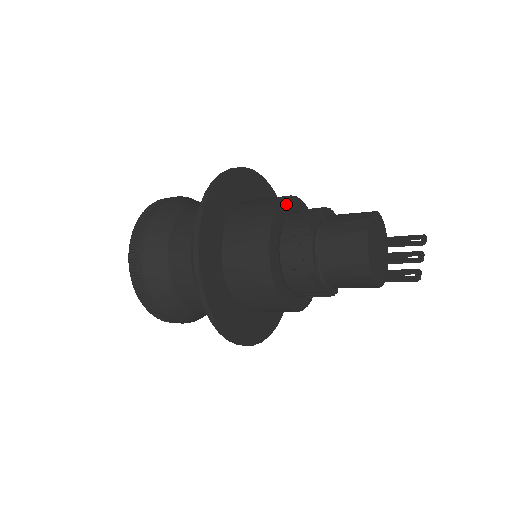
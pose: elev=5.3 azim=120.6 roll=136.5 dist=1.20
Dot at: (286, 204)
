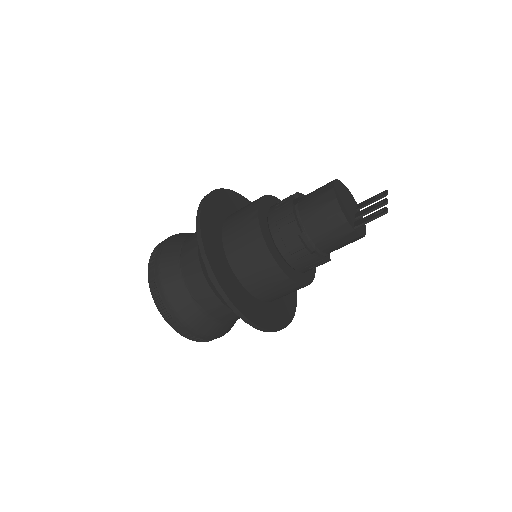
Dot at: (268, 200)
